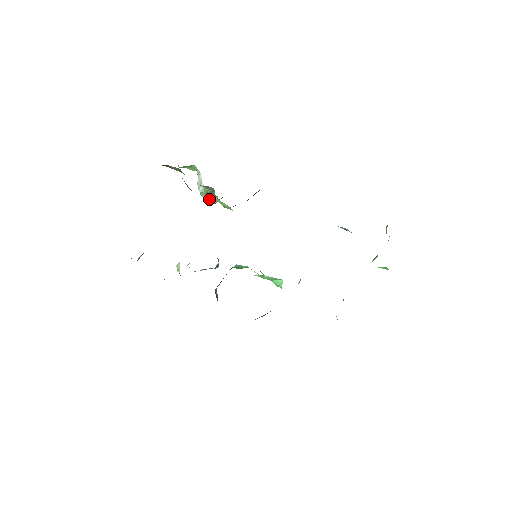
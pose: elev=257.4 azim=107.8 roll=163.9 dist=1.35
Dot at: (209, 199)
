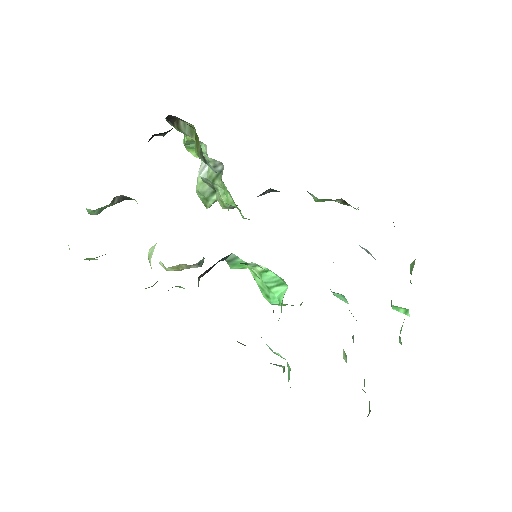
Dot at: (205, 197)
